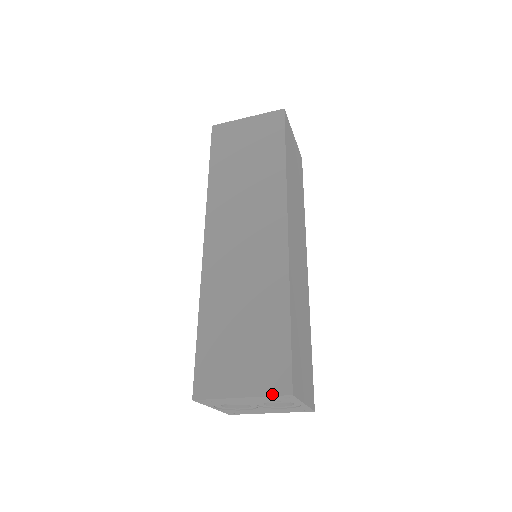
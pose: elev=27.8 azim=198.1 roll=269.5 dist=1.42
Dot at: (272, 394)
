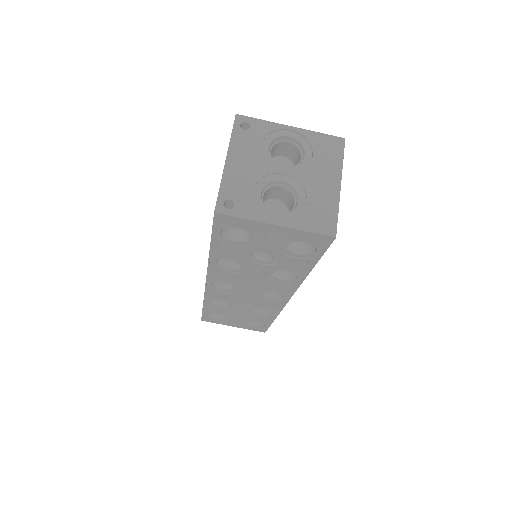
Dot at: (231, 133)
